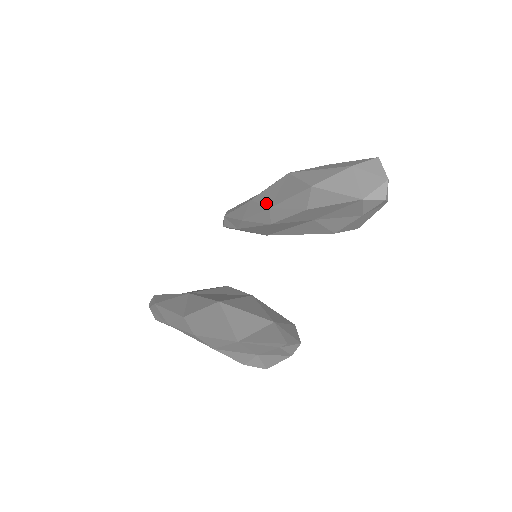
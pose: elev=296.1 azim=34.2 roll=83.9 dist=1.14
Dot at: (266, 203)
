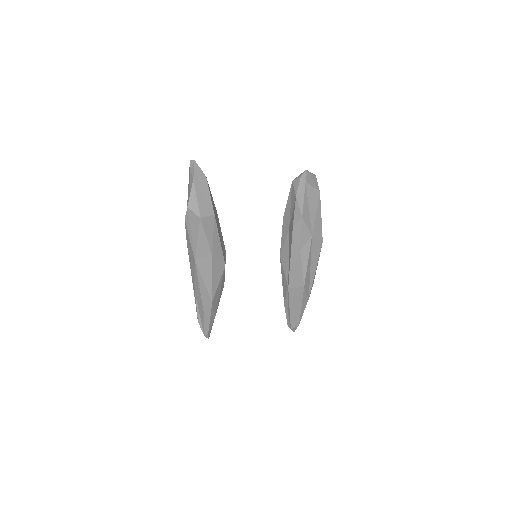
Dot at: occluded
